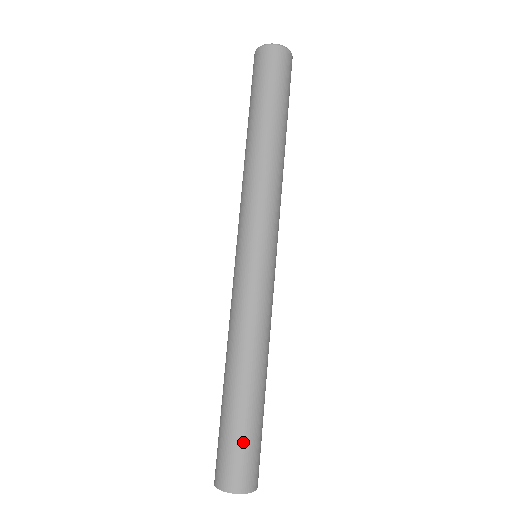
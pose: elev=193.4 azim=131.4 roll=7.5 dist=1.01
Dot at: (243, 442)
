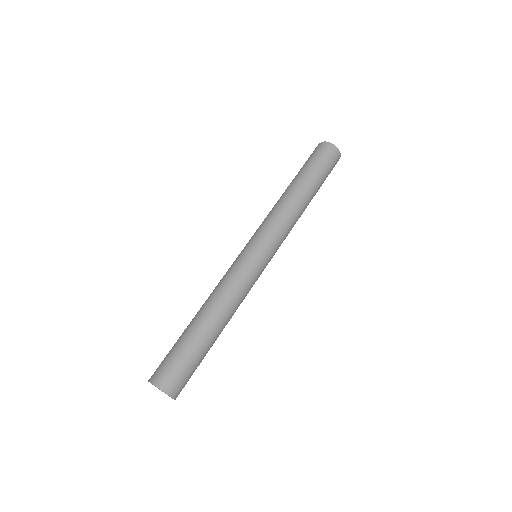
Dot at: (192, 365)
